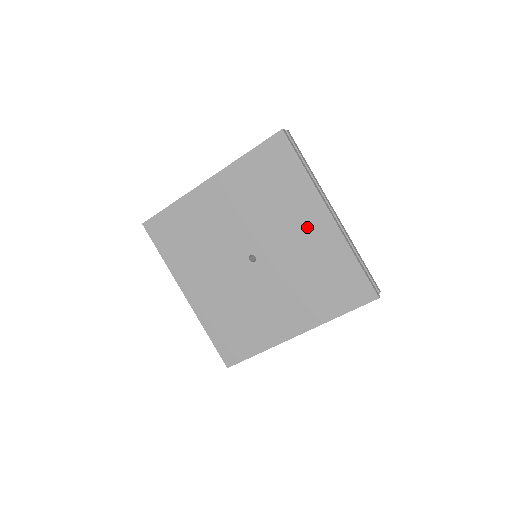
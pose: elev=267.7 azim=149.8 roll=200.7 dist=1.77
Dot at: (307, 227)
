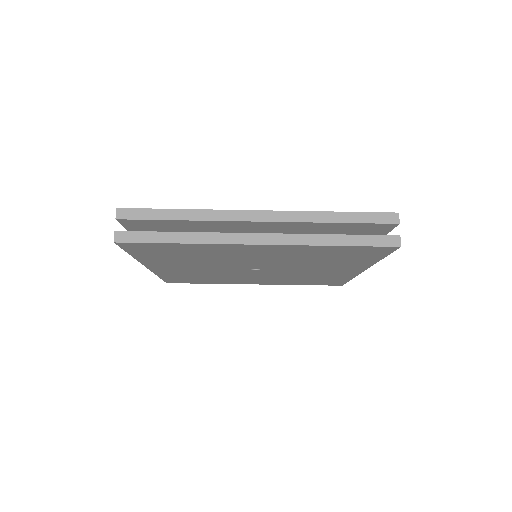
Dot at: (256, 253)
